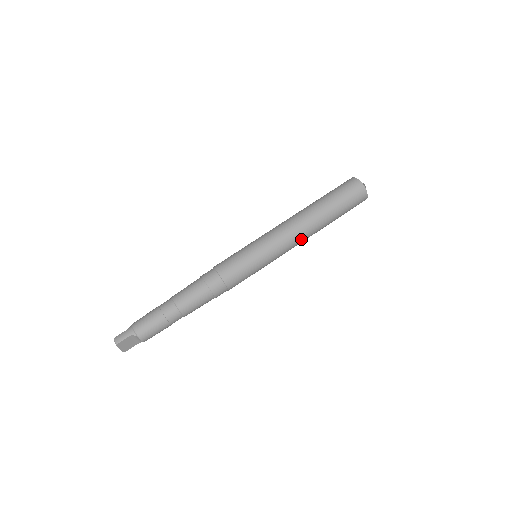
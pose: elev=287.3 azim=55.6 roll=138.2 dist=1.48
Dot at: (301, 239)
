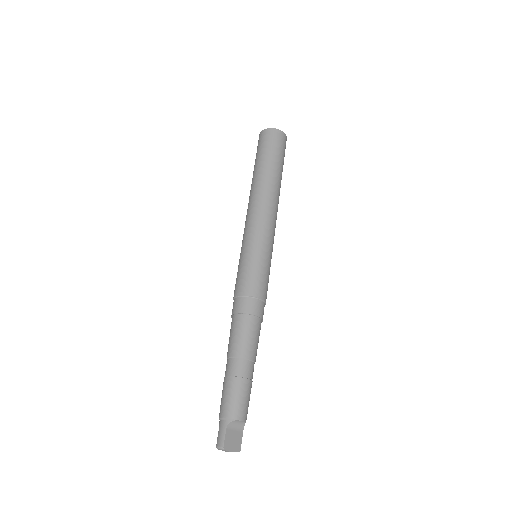
Dot at: (273, 206)
